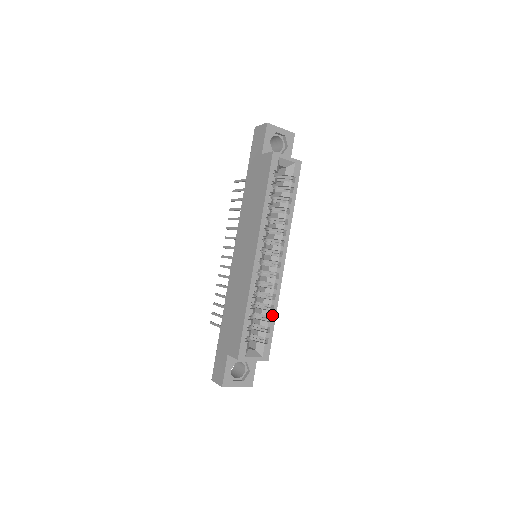
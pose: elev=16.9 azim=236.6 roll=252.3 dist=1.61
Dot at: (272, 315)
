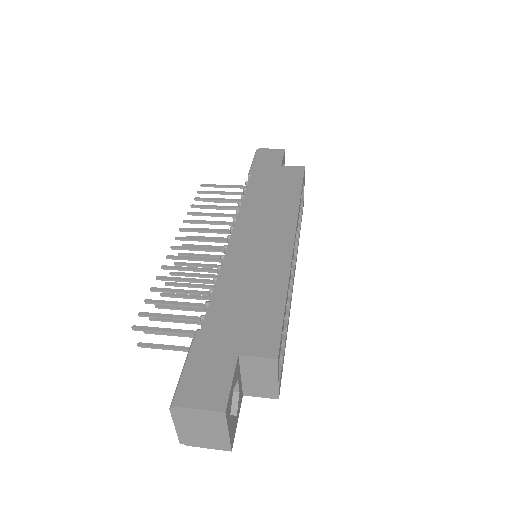
Dot at: (287, 331)
